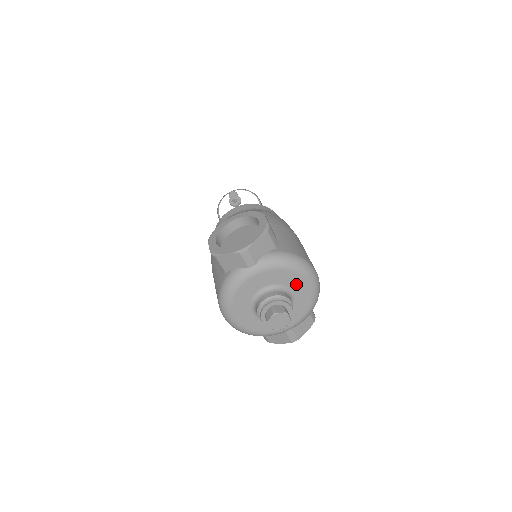
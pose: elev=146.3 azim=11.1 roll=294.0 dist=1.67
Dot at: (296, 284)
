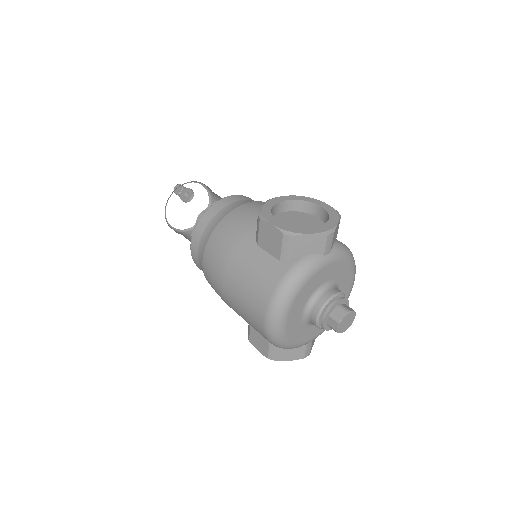
Dot at: (345, 283)
